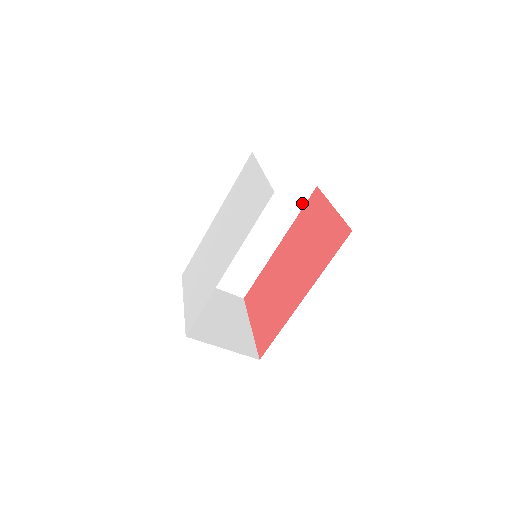
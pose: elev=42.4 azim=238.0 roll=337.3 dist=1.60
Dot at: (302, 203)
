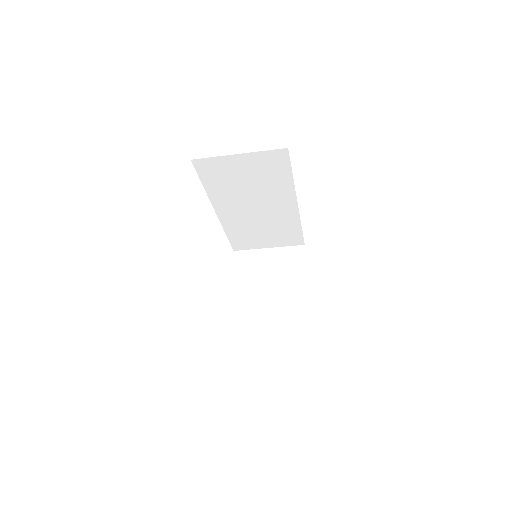
Dot at: (287, 167)
